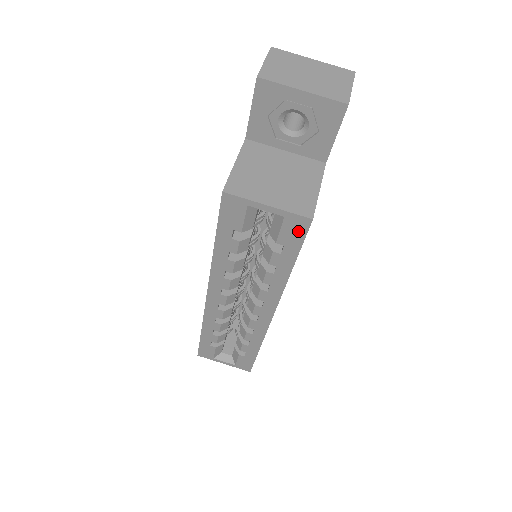
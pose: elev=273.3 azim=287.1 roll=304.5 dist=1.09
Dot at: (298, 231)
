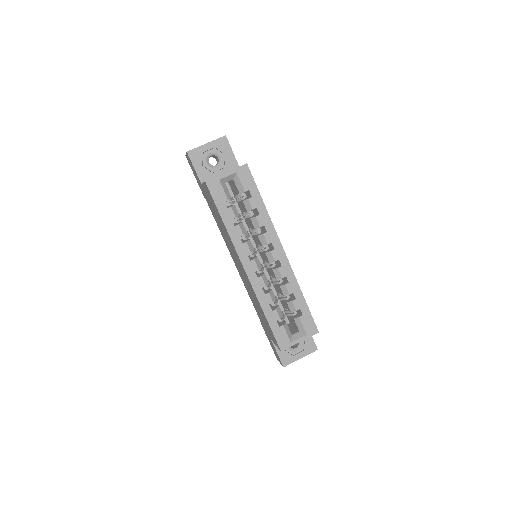
Dot at: (247, 176)
